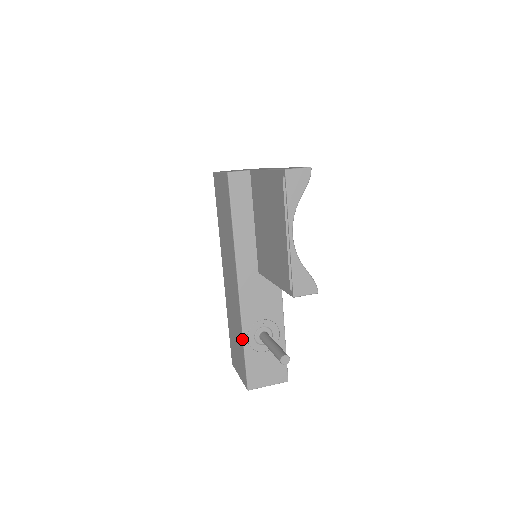
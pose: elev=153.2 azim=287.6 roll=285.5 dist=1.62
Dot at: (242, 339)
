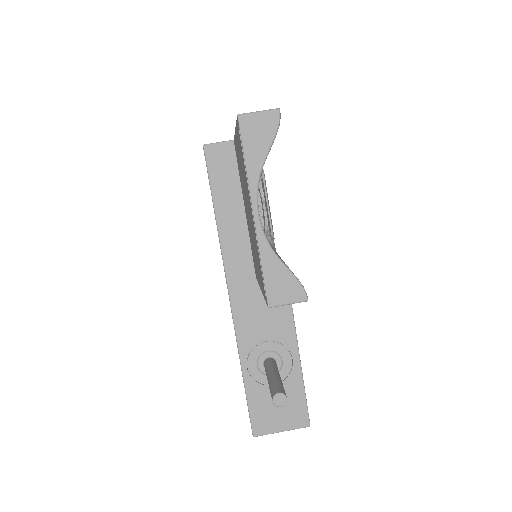
Dot at: occluded
